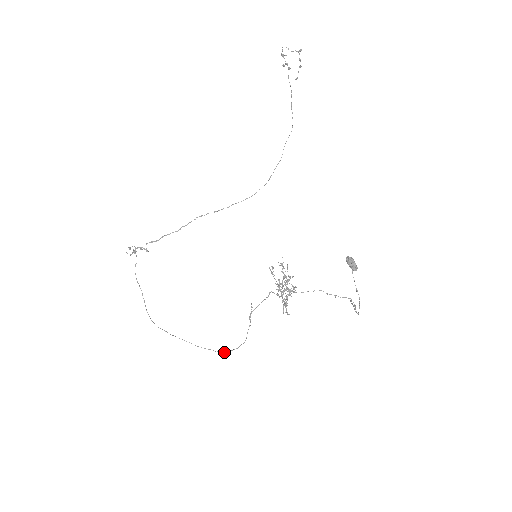
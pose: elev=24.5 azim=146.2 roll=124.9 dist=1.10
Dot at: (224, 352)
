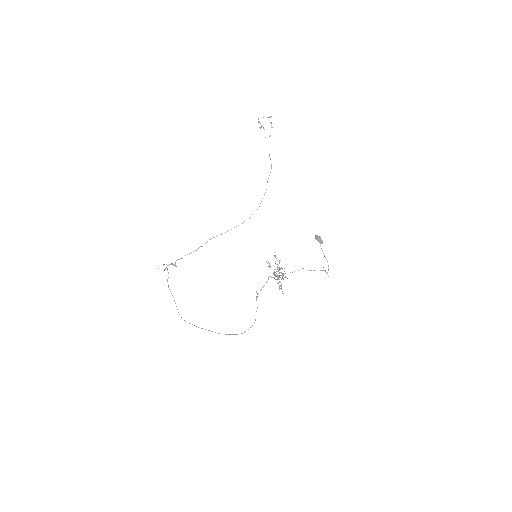
Dot at: occluded
